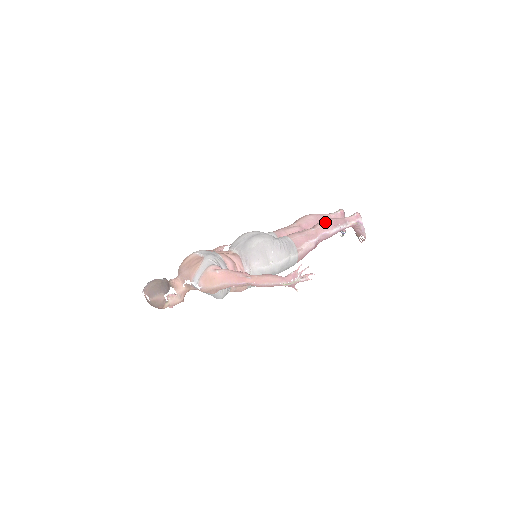
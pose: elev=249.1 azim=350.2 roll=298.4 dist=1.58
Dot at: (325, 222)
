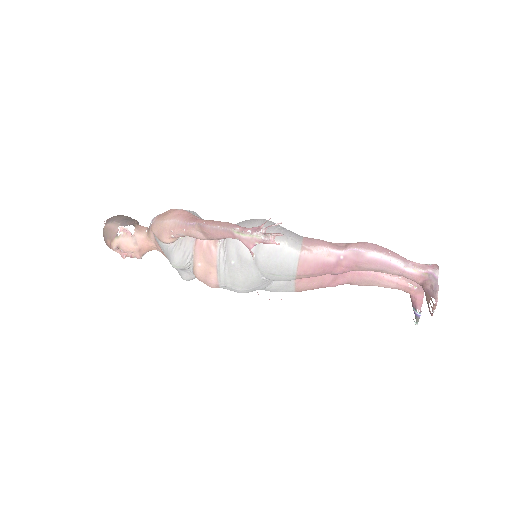
Dot at: (367, 242)
